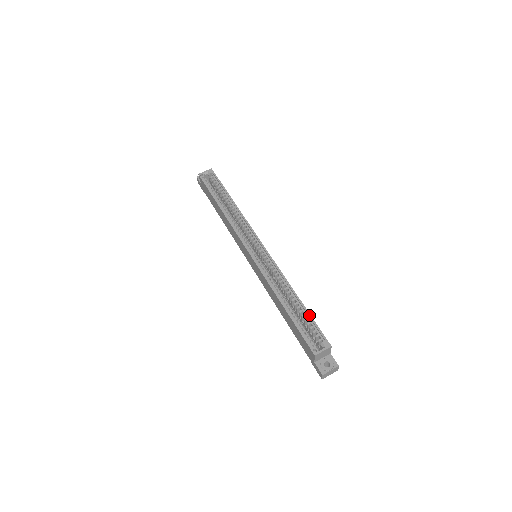
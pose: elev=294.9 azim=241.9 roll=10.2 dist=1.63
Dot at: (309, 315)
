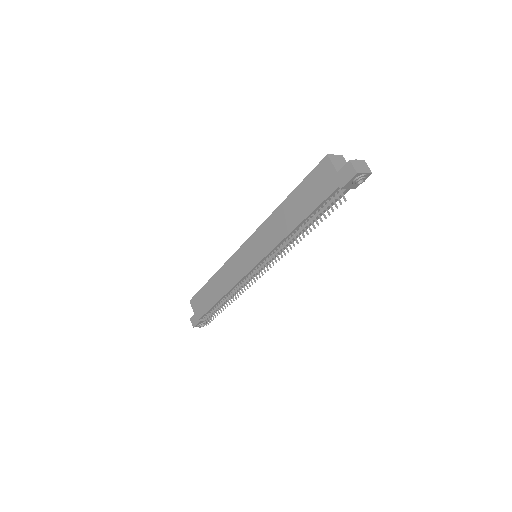
Dot at: occluded
